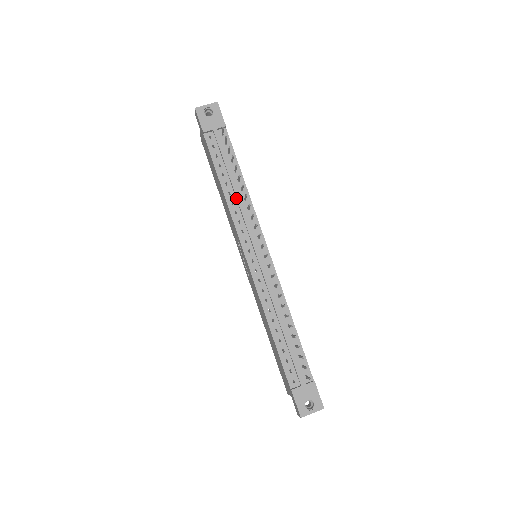
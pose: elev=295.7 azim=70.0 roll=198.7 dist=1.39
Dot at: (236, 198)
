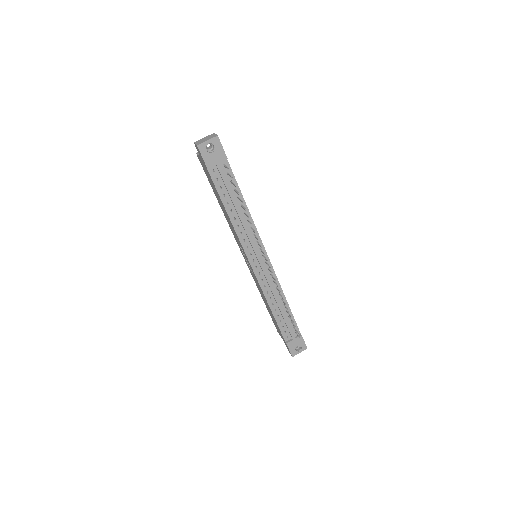
Dot at: (241, 222)
